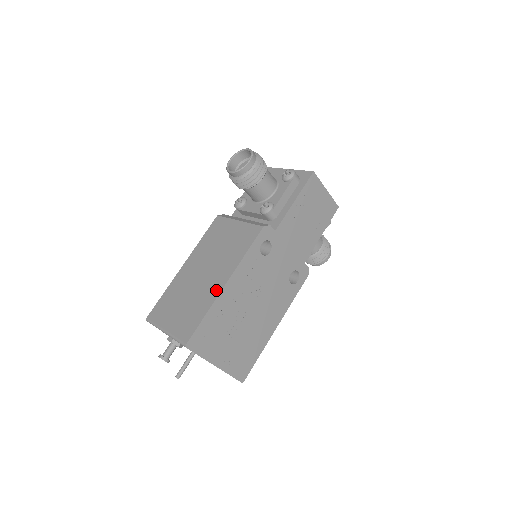
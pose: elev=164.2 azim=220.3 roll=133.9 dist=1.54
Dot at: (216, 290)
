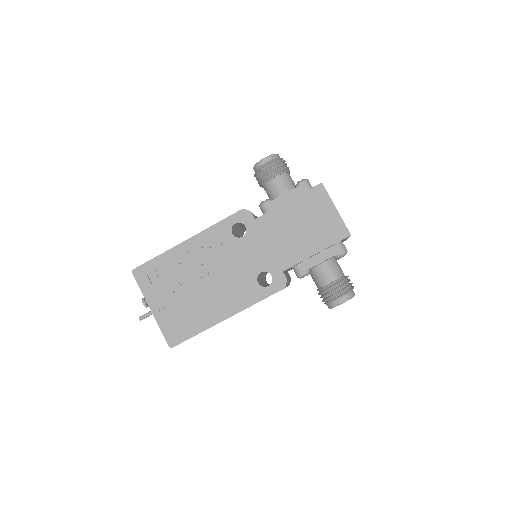
Dot at: occluded
